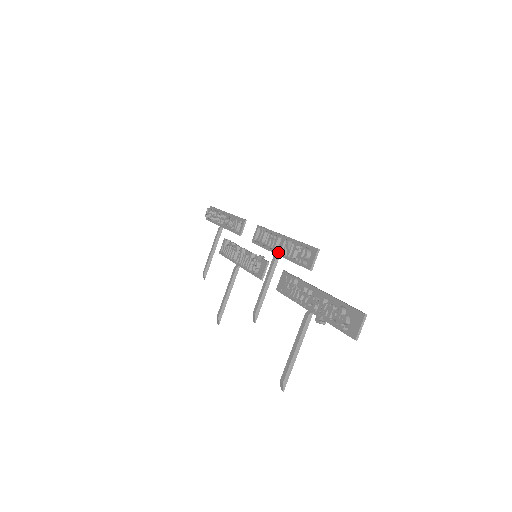
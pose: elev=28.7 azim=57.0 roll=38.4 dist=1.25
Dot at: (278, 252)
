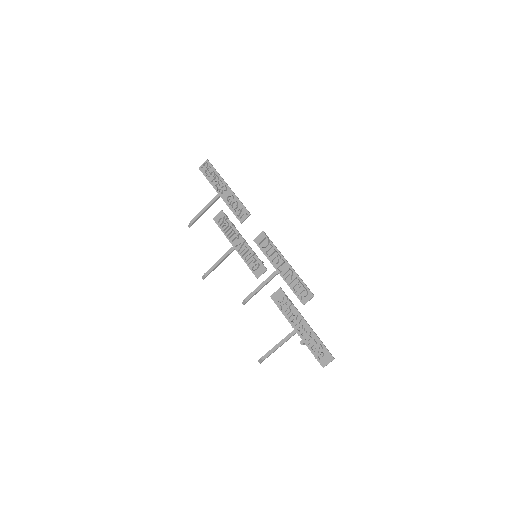
Dot at: (281, 274)
